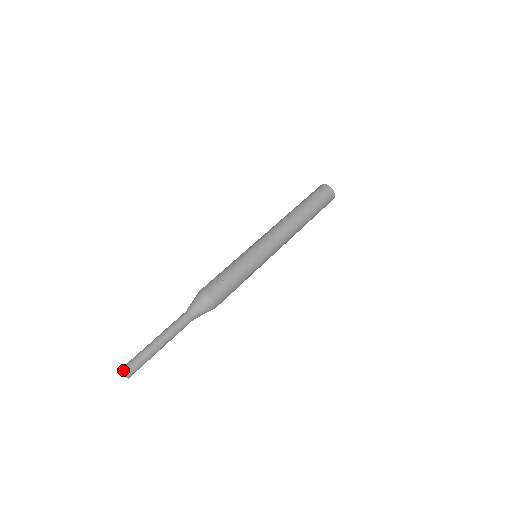
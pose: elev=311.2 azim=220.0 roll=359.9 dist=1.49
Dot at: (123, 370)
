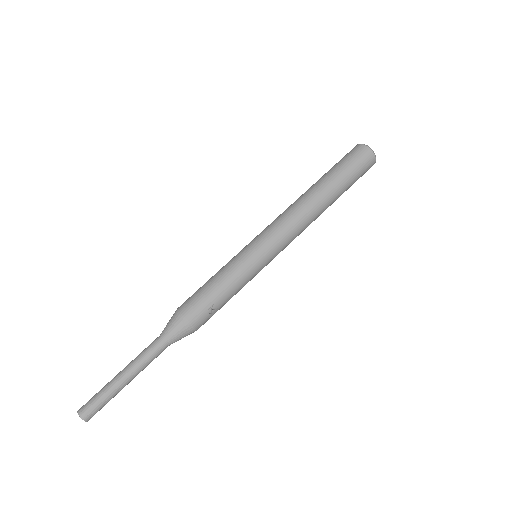
Dot at: (84, 420)
